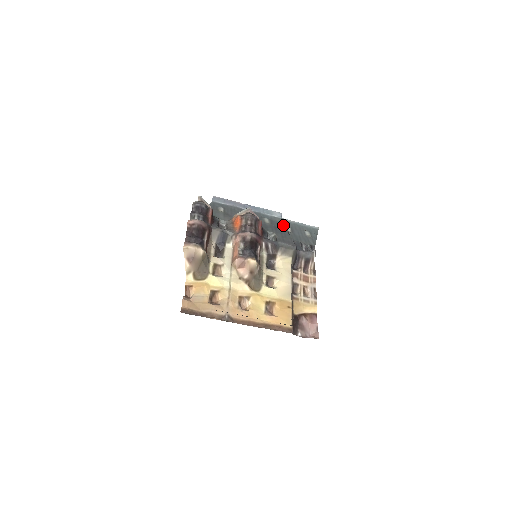
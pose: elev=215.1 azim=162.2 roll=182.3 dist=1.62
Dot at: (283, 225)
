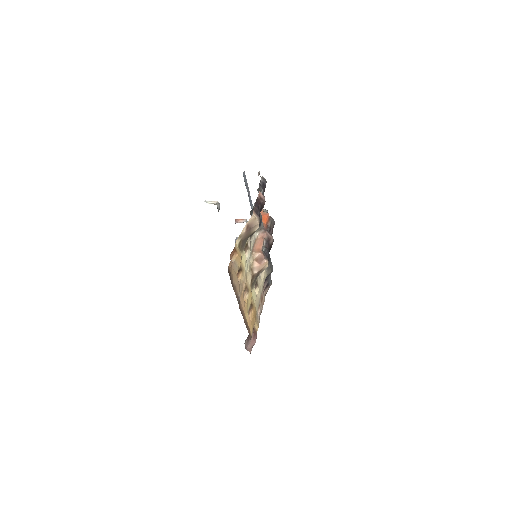
Dot at: occluded
